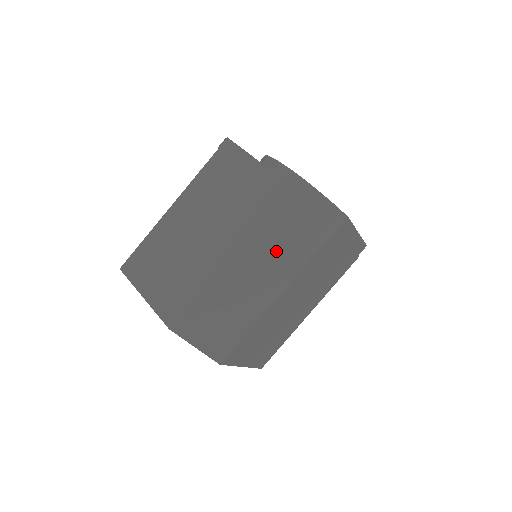
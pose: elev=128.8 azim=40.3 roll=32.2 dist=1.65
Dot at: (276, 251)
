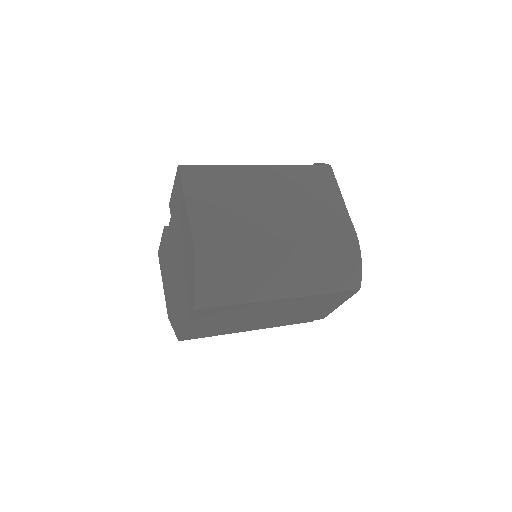
Dot at: (309, 268)
